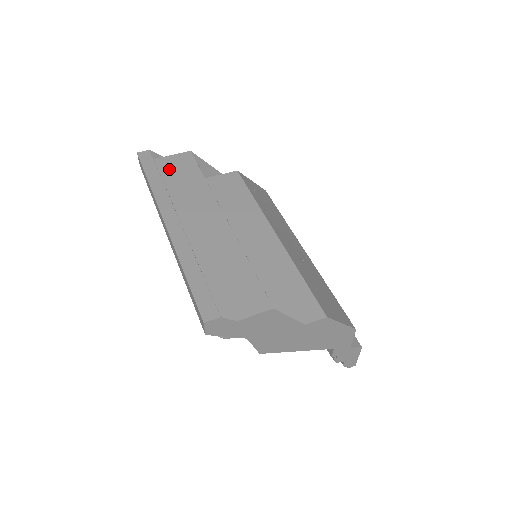
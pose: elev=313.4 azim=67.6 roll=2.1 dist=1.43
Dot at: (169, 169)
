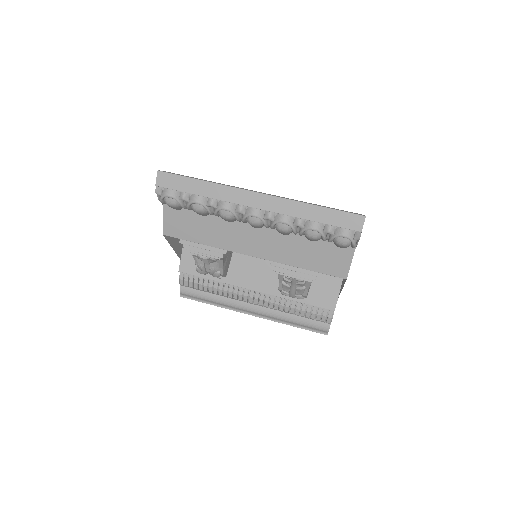
Dot at: occluded
